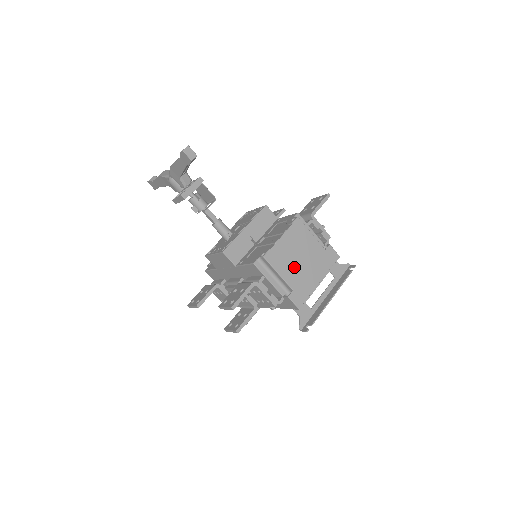
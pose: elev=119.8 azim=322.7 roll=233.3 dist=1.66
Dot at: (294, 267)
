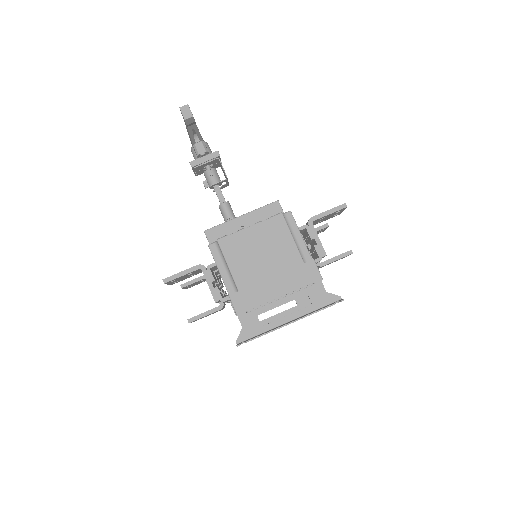
Dot at: (251, 266)
